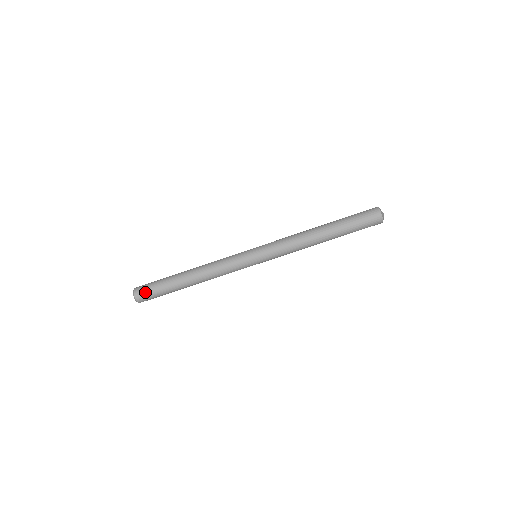
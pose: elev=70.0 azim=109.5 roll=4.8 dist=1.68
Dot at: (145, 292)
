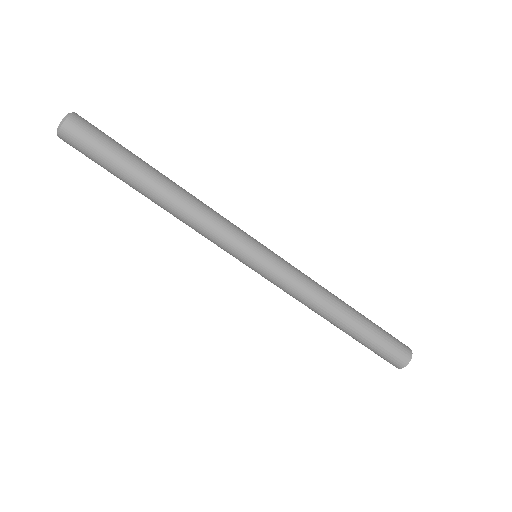
Dot at: (86, 133)
